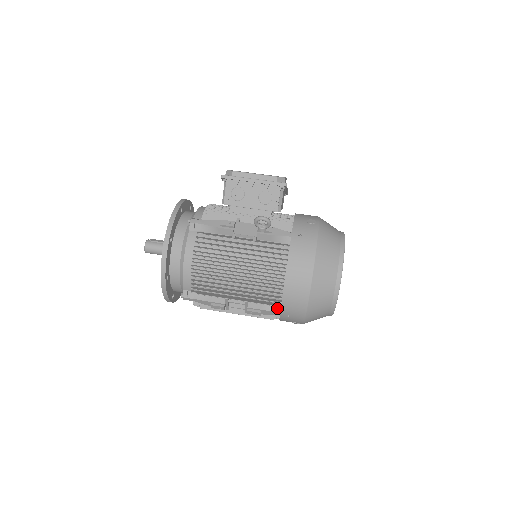
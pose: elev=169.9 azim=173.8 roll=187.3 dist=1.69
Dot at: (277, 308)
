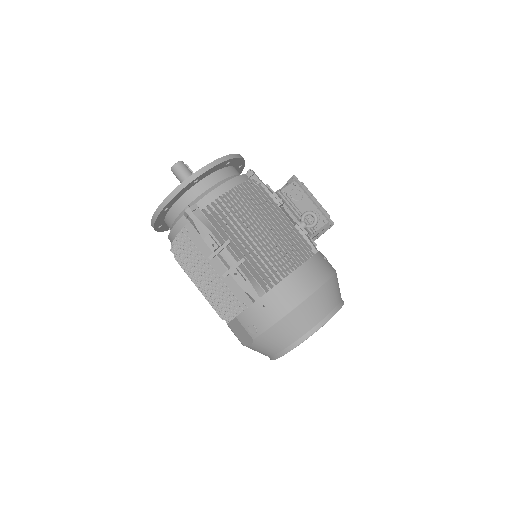
Dot at: (260, 292)
